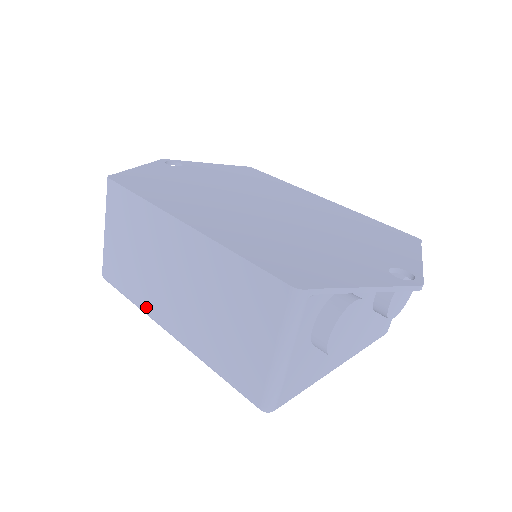
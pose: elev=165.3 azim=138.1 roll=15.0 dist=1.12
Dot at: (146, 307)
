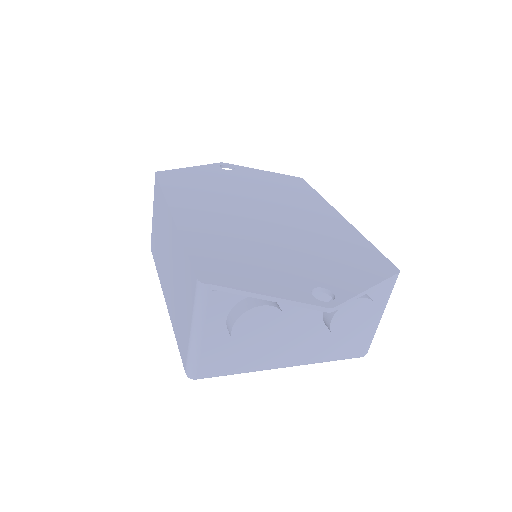
Dot at: (160, 277)
